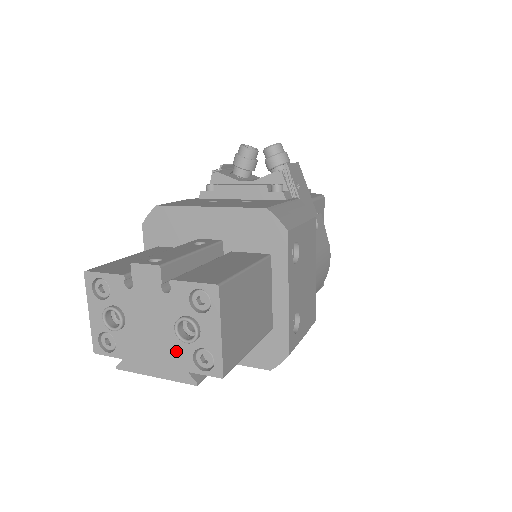
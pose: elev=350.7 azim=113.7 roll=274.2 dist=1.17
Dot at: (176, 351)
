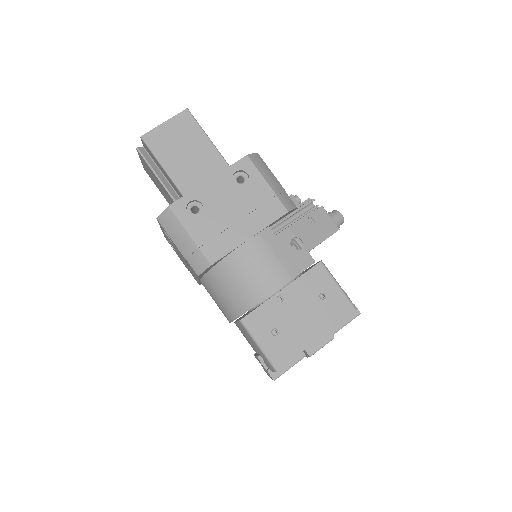
Dot at: occluded
